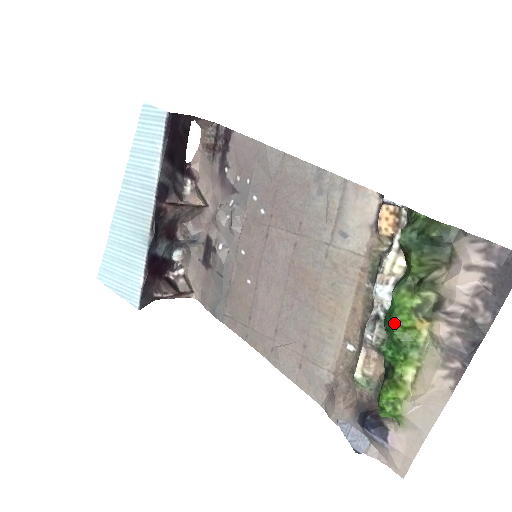
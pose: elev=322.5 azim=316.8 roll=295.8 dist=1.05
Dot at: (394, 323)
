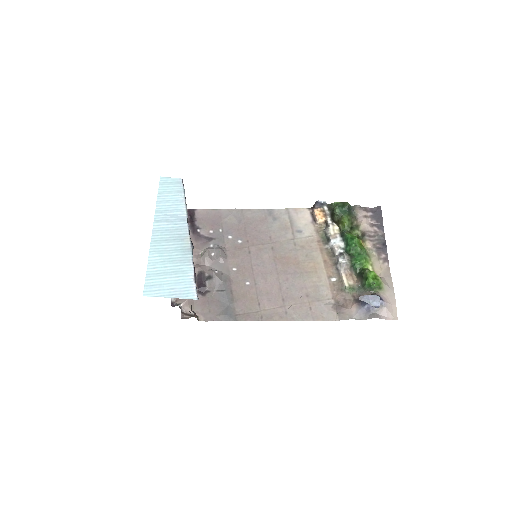
Dot at: (356, 241)
